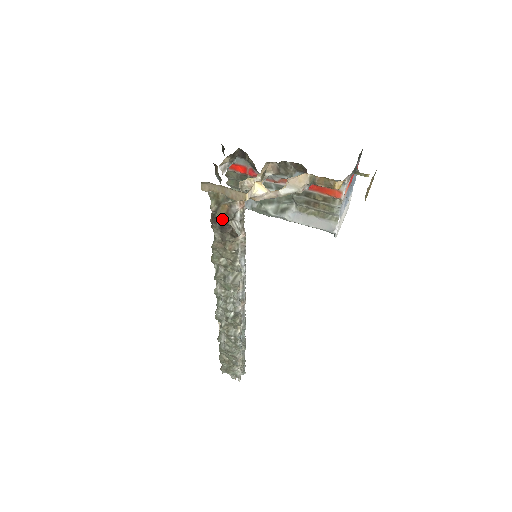
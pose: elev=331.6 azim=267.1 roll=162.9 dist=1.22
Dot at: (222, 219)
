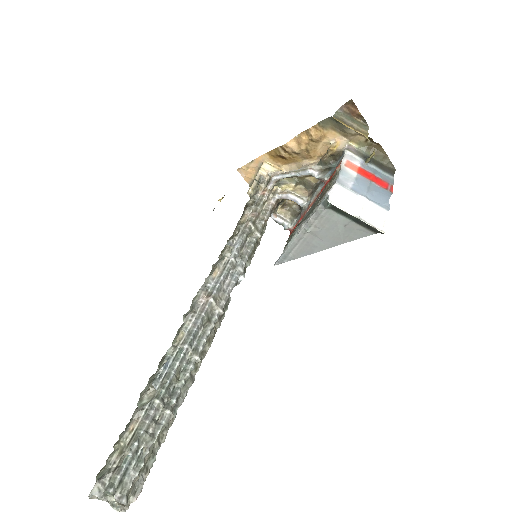
Dot at: (246, 205)
